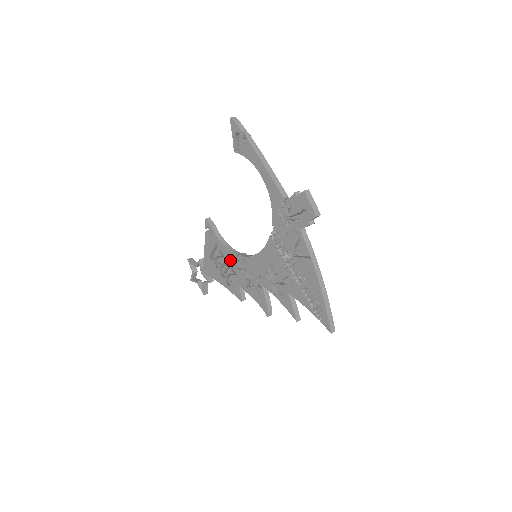
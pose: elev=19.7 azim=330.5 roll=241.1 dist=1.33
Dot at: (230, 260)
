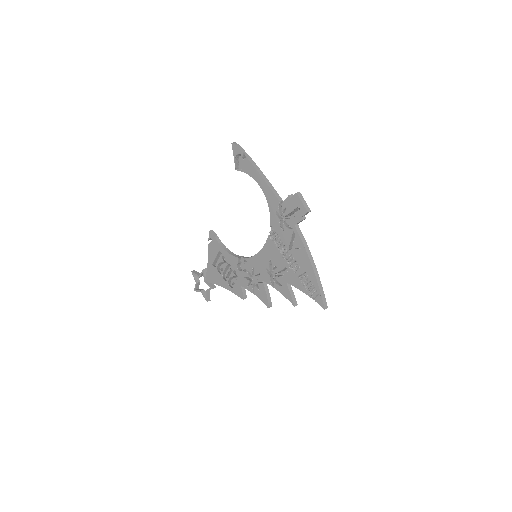
Dot at: (232, 264)
